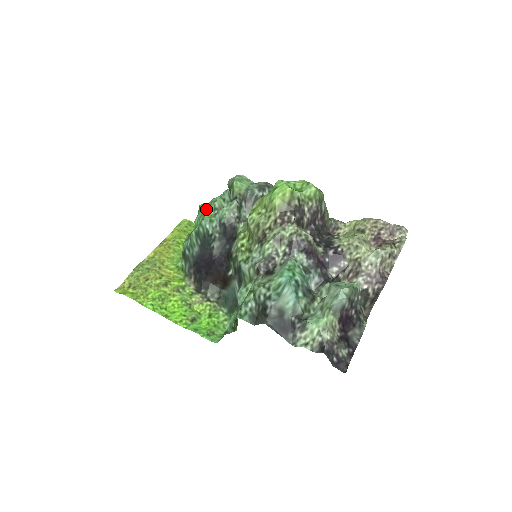
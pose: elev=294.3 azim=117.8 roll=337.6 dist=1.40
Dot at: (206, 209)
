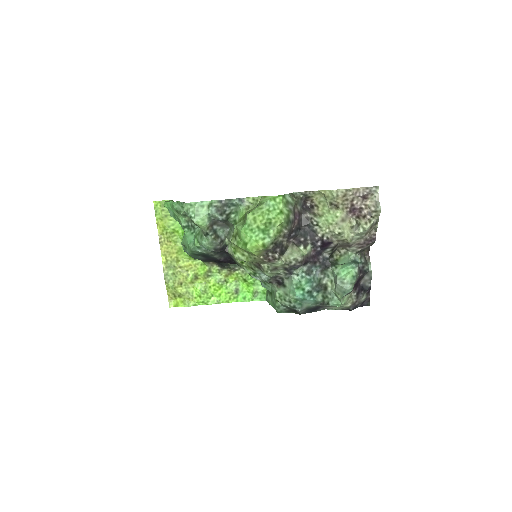
Dot at: (175, 212)
